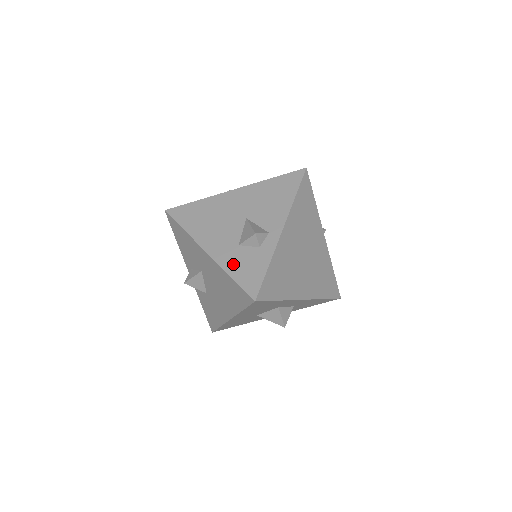
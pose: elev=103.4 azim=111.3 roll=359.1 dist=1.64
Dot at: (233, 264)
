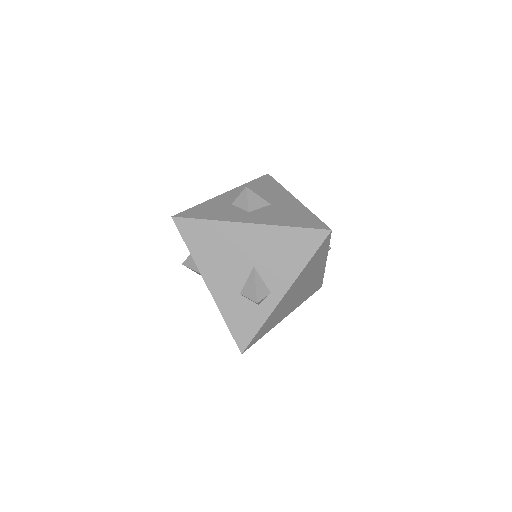
Dot at: (230, 312)
